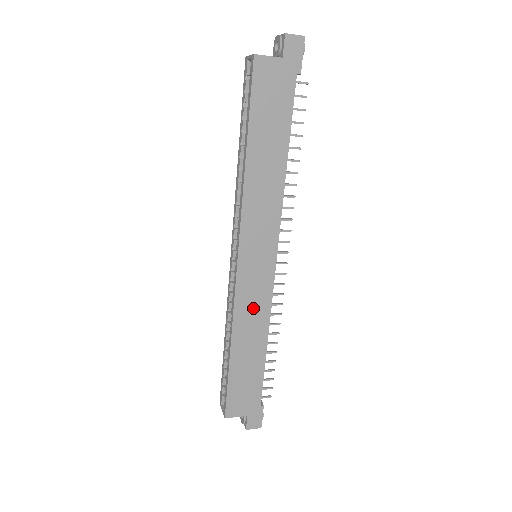
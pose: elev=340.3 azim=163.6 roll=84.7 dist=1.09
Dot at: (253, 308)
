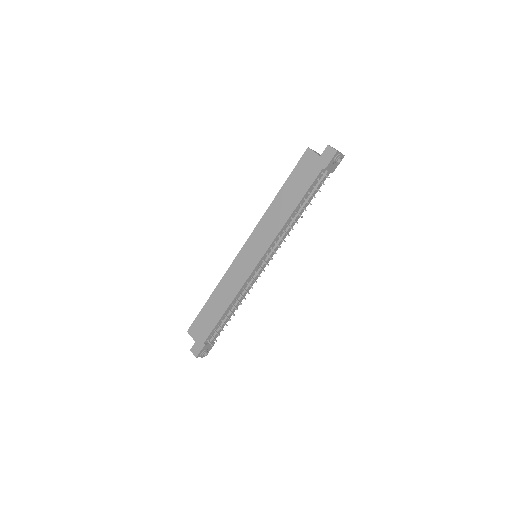
Dot at: (234, 280)
